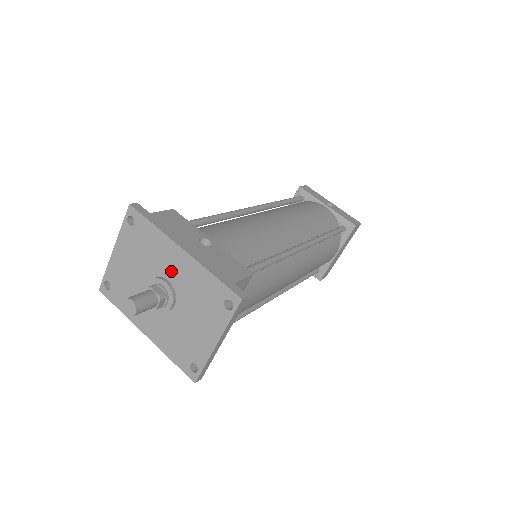
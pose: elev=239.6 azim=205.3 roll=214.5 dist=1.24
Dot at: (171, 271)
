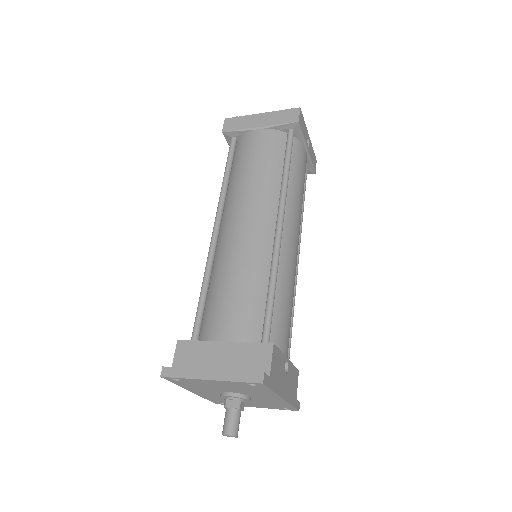
Dot at: (259, 397)
